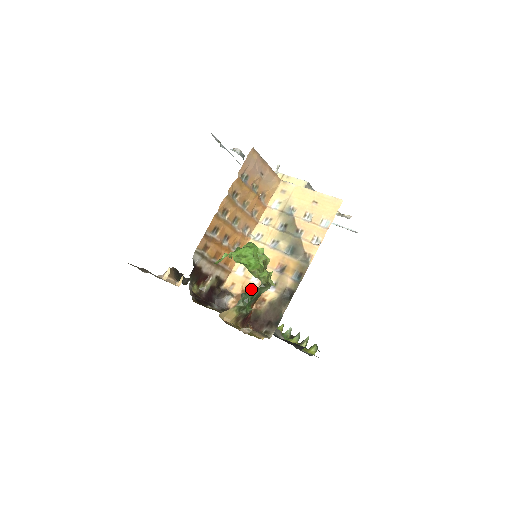
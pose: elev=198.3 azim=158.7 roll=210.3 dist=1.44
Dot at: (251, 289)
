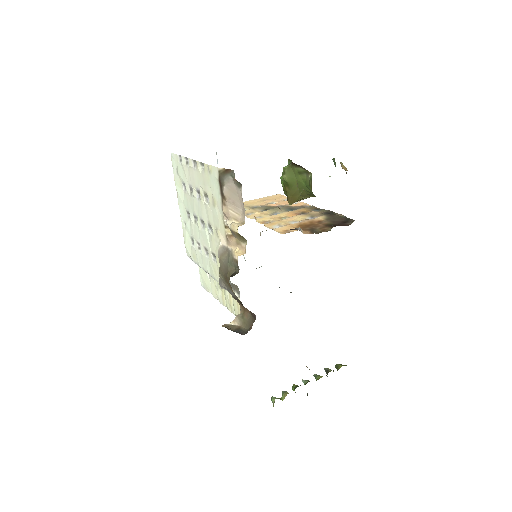
Dot at: (303, 224)
